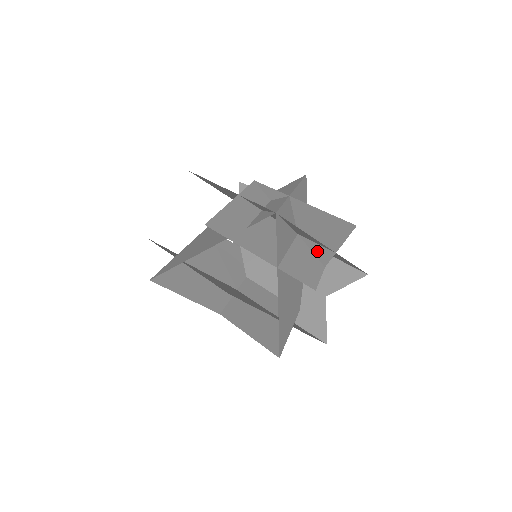
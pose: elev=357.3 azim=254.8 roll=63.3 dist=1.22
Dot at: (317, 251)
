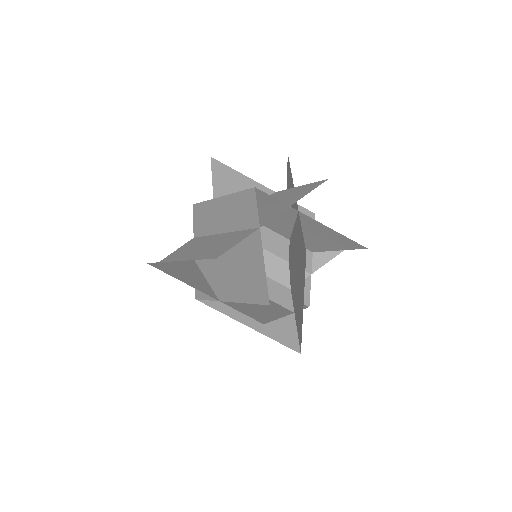
Dot at: (290, 272)
